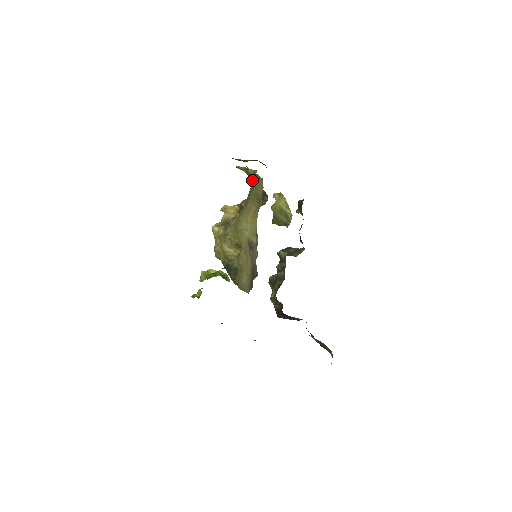
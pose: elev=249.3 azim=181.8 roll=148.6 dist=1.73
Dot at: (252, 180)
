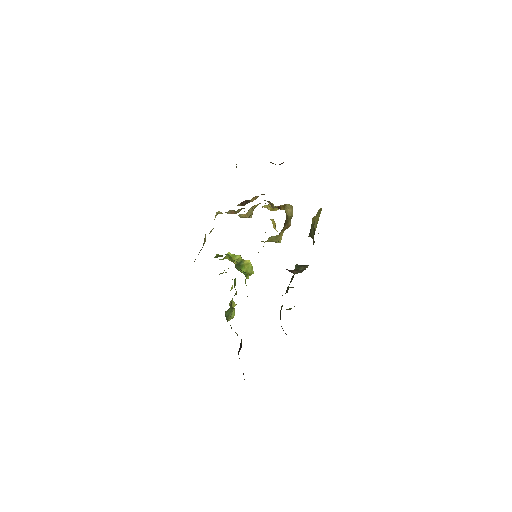
Dot at: occluded
